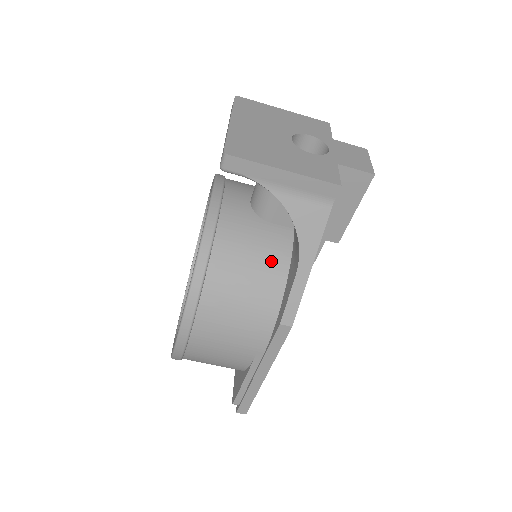
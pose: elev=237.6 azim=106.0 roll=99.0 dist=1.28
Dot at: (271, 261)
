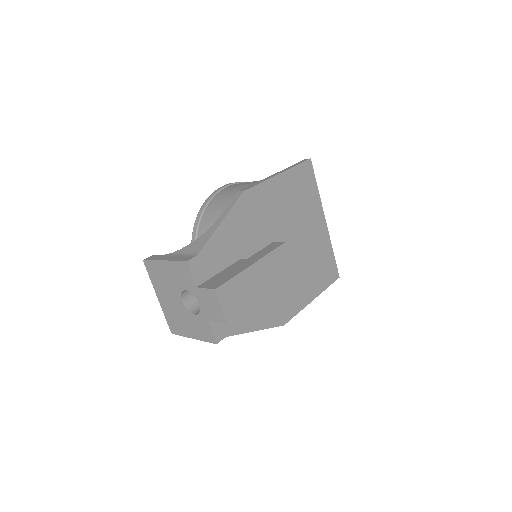
Dot at: occluded
